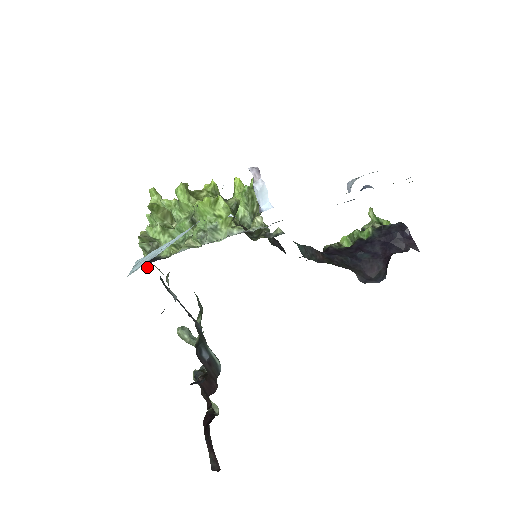
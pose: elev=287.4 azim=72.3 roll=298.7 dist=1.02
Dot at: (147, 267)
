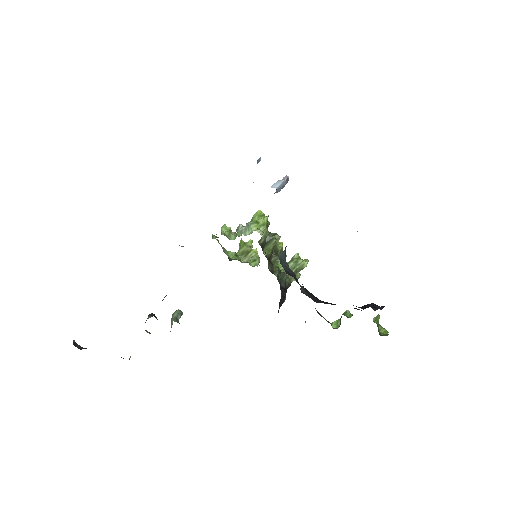
Dot at: occluded
